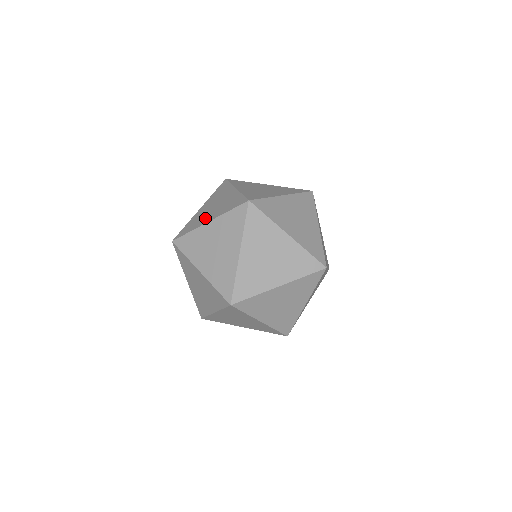
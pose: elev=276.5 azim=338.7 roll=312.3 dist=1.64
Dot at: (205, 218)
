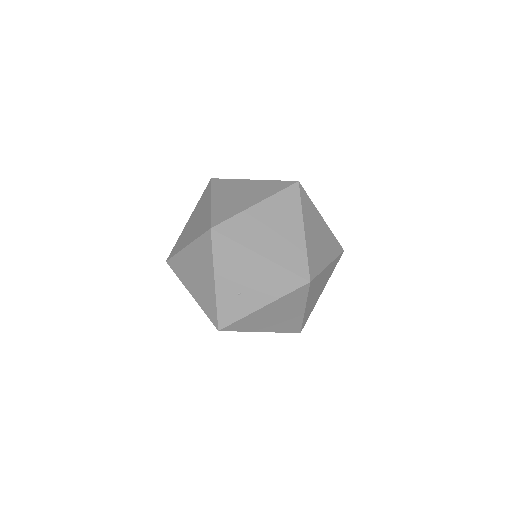
Dot at: occluded
